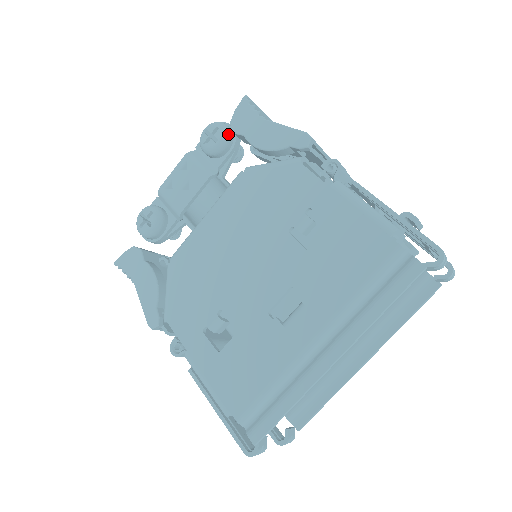
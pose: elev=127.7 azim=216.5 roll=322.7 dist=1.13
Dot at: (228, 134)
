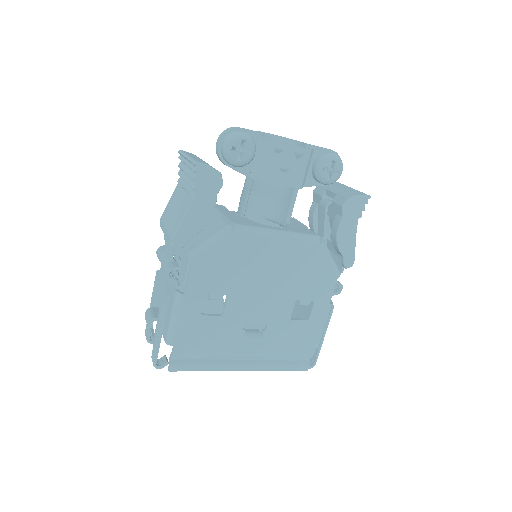
Dot at: occluded
